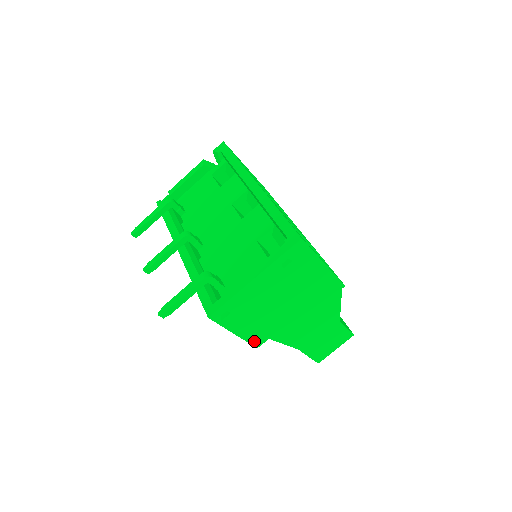
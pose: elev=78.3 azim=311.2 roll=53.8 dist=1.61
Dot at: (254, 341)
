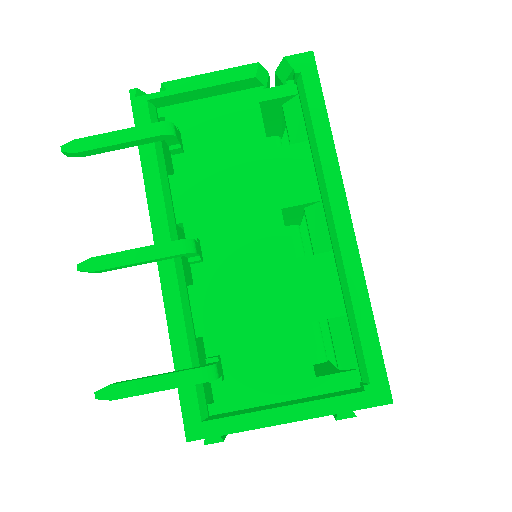
Dot at: occluded
